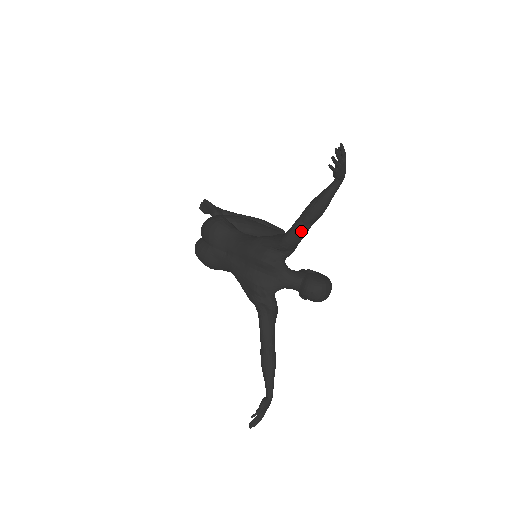
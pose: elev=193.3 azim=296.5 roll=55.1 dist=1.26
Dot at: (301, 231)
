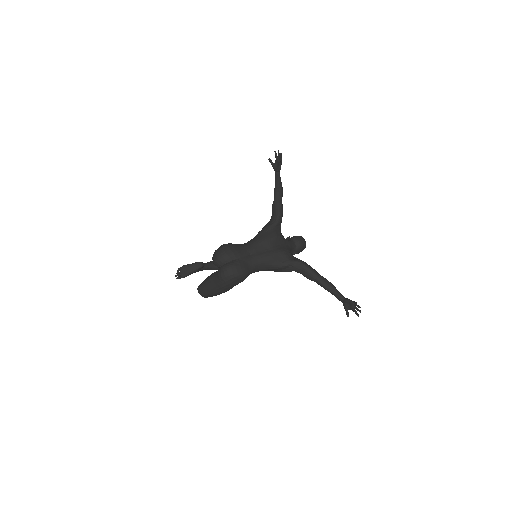
Dot at: (282, 205)
